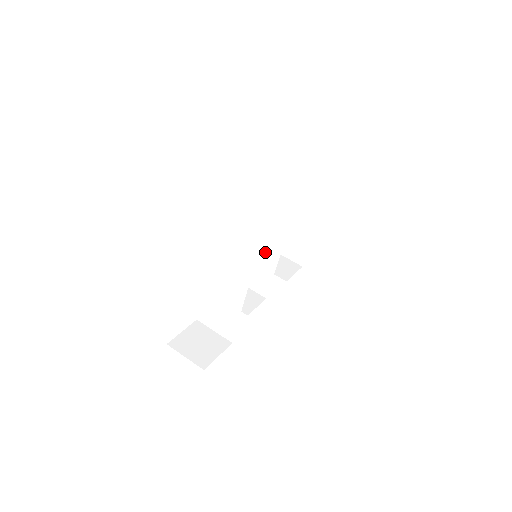
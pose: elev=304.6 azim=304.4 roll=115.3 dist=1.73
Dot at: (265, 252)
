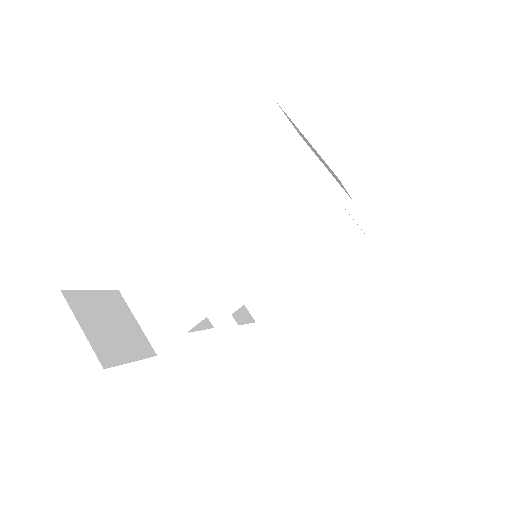
Dot at: occluded
